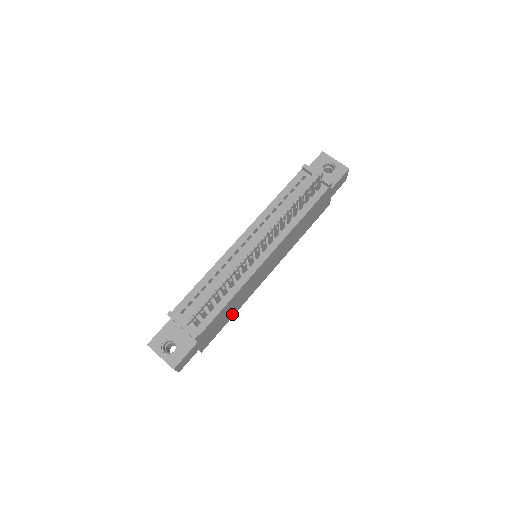
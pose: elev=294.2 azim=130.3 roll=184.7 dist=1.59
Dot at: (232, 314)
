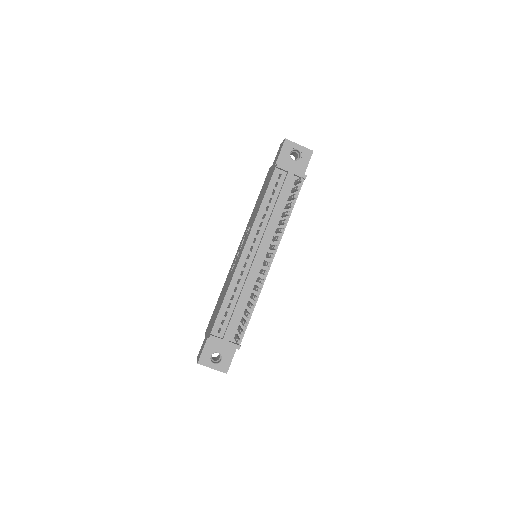
Dot at: occluded
